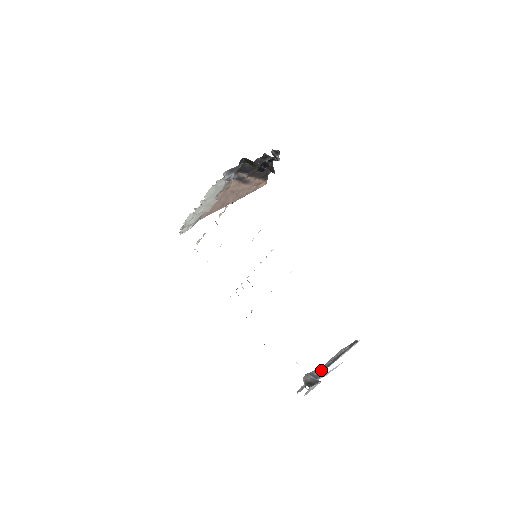
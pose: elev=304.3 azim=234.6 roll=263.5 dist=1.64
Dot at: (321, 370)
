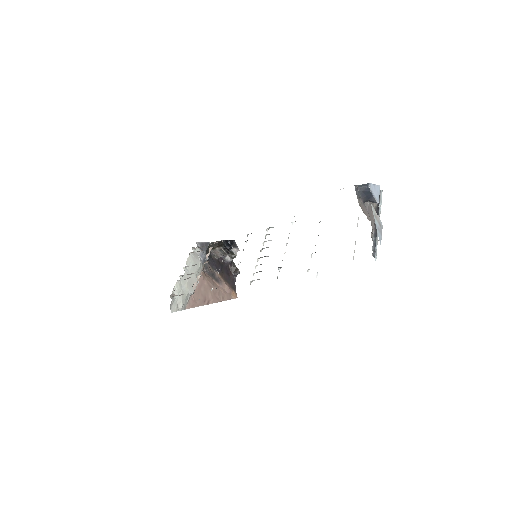
Dot at: (375, 226)
